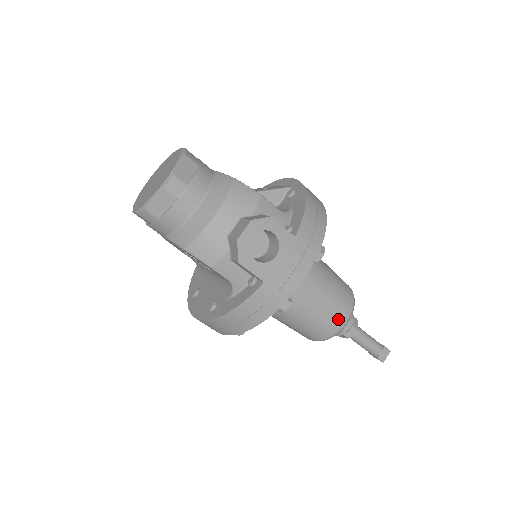
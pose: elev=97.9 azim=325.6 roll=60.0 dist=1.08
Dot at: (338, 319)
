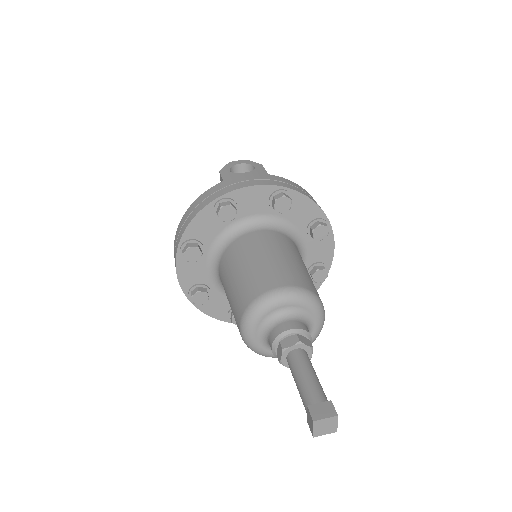
Dot at: (273, 281)
